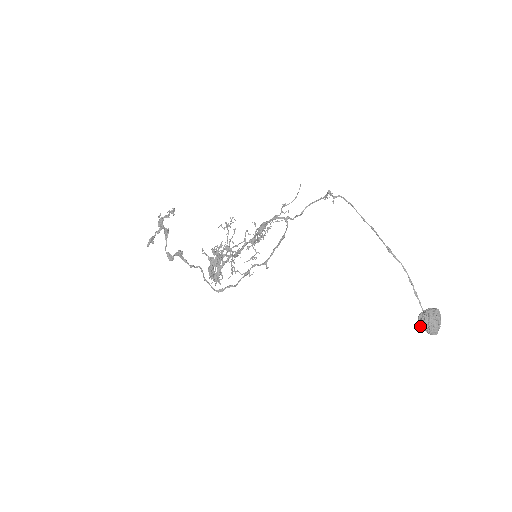
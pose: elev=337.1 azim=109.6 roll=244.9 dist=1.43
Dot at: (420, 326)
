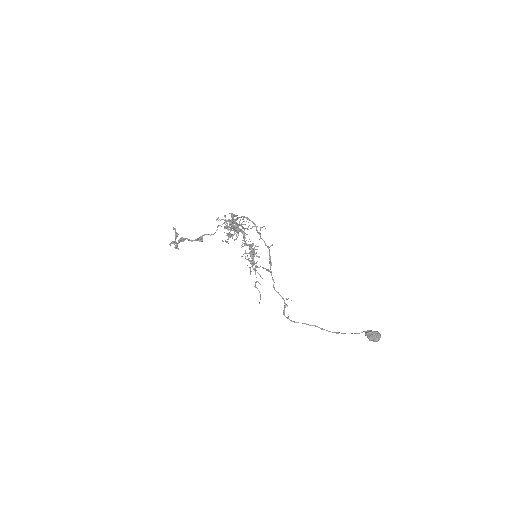
Dot at: occluded
